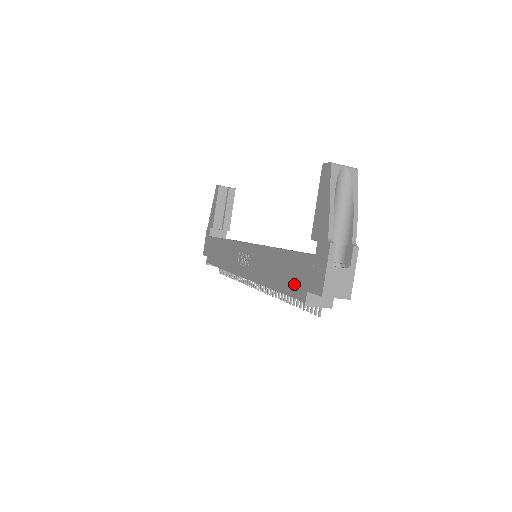
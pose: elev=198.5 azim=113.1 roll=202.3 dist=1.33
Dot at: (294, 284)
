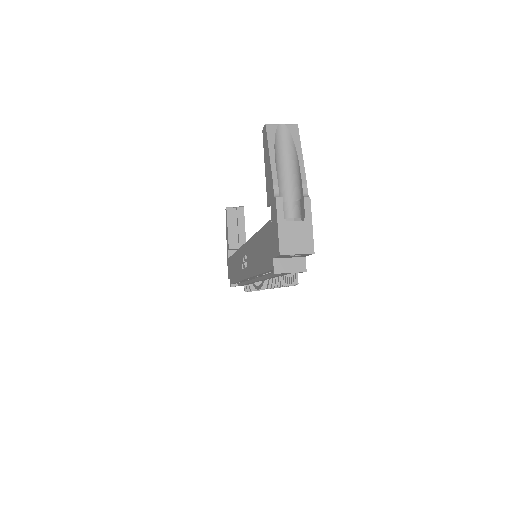
Dot at: (266, 258)
